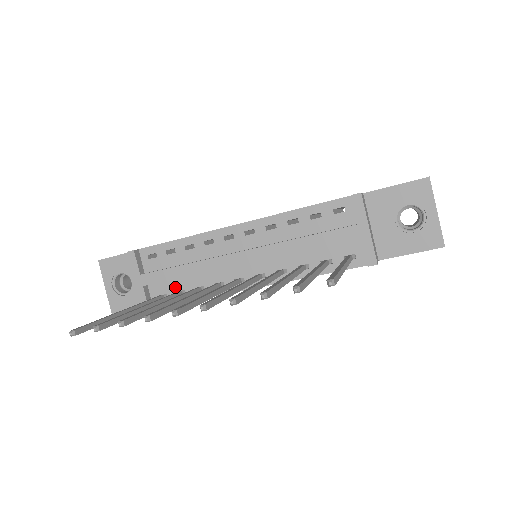
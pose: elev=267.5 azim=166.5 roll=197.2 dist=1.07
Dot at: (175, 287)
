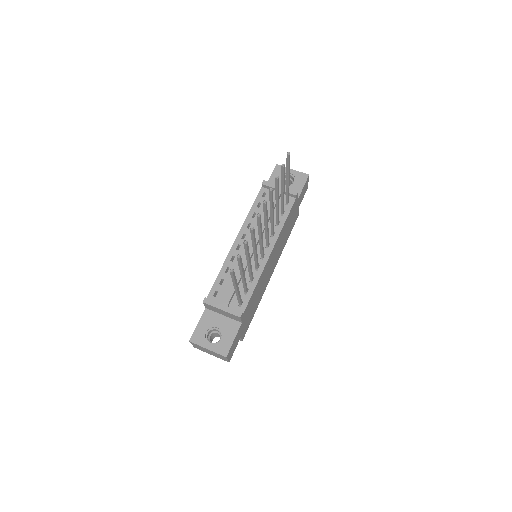
Dot at: (241, 293)
